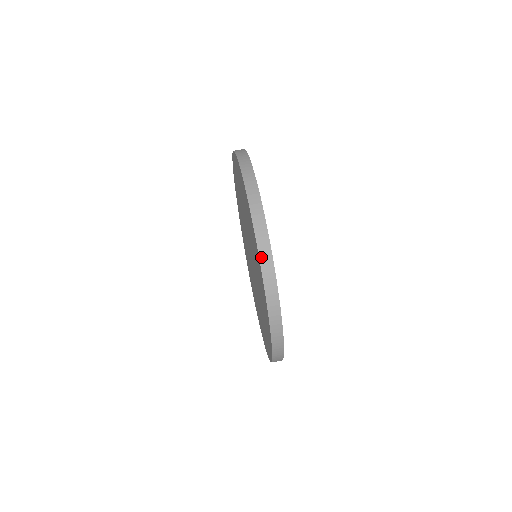
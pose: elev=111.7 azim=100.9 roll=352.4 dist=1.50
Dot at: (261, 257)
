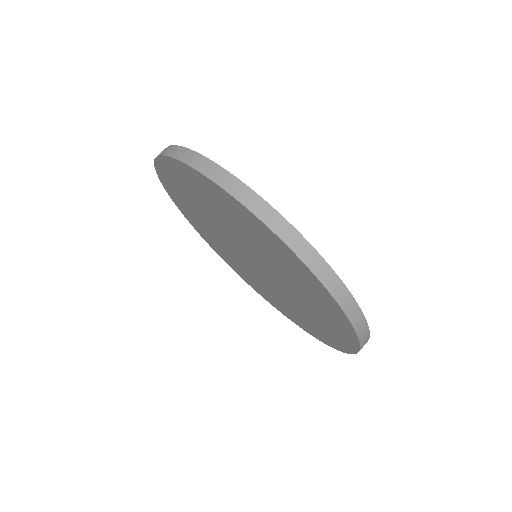
Dot at: (292, 247)
